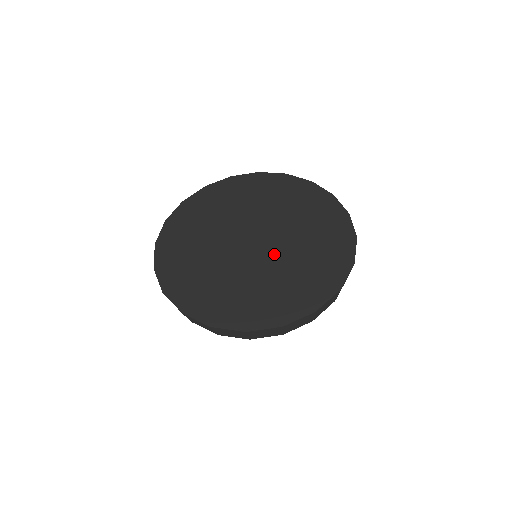
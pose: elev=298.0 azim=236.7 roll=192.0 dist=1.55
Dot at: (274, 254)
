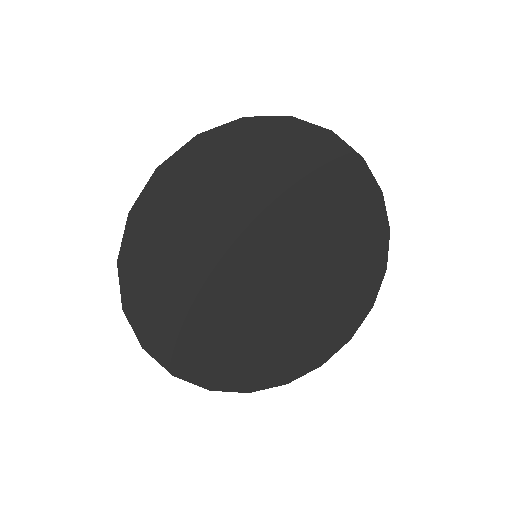
Dot at: (299, 281)
